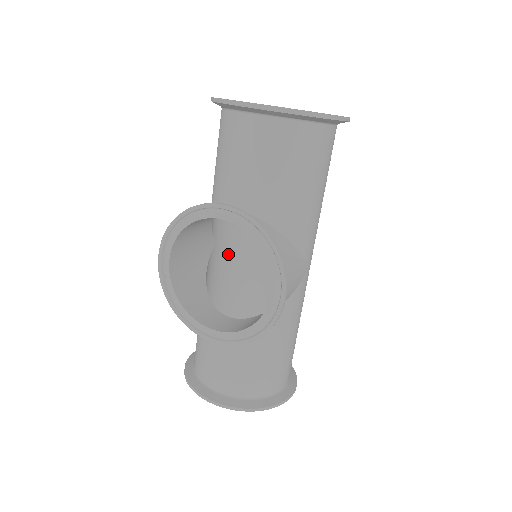
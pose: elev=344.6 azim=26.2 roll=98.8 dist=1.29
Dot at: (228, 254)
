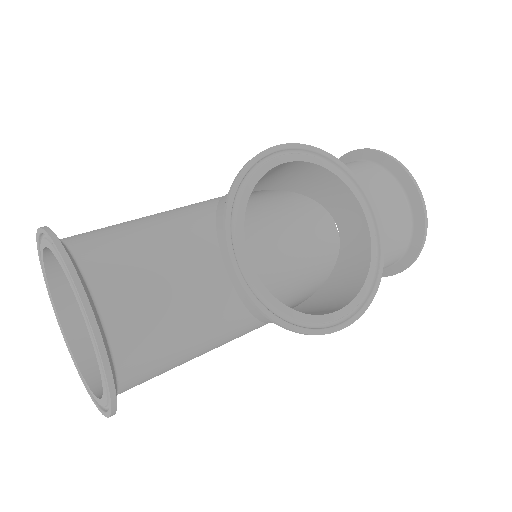
Dot at: occluded
